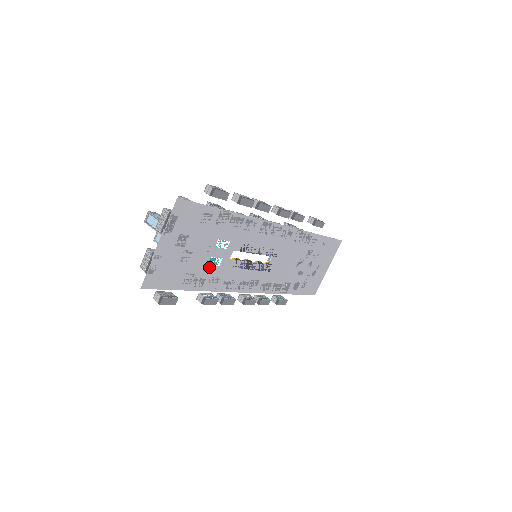
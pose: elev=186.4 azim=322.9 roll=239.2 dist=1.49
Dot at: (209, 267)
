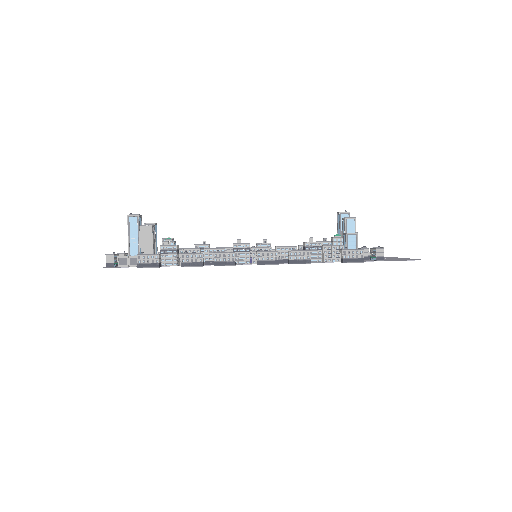
Dot at: occluded
